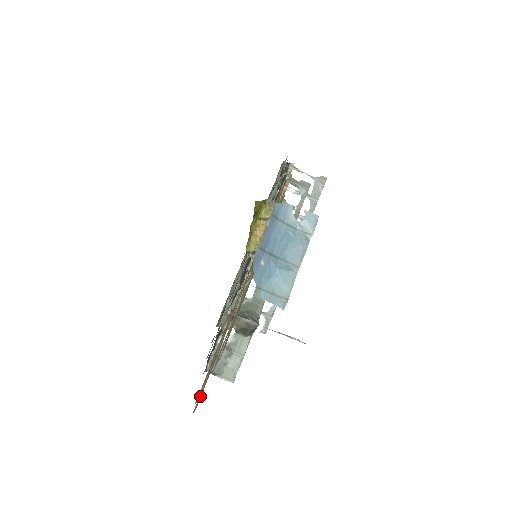
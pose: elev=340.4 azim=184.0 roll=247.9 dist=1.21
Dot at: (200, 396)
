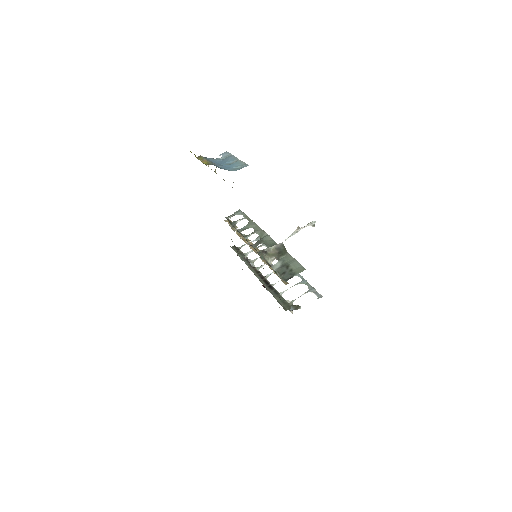
Dot at: occluded
